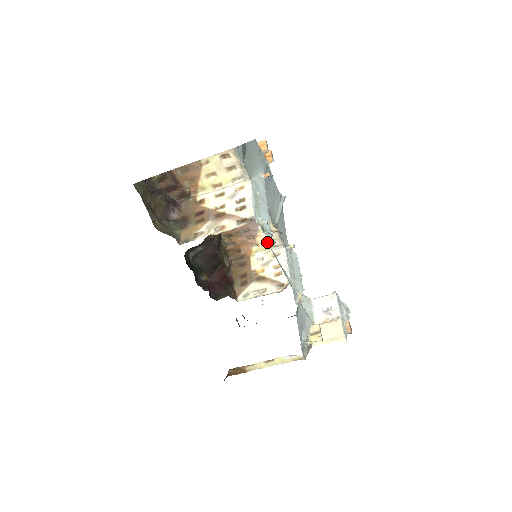
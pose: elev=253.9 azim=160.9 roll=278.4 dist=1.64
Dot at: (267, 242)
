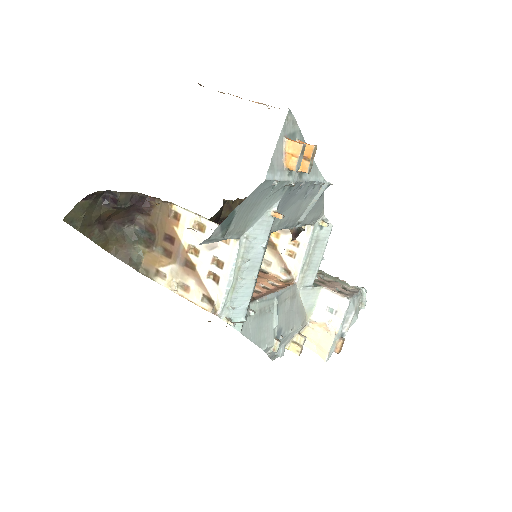
Dot at: occluded
